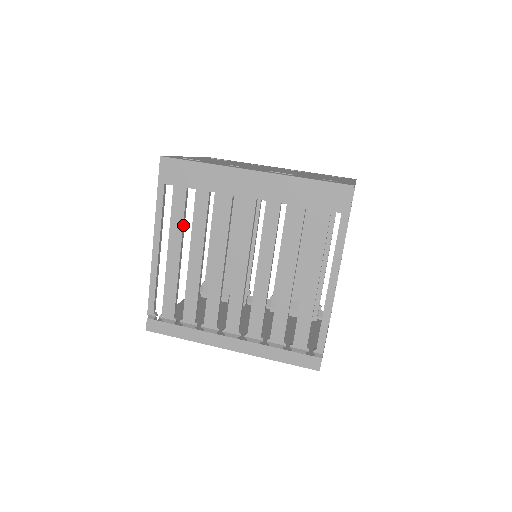
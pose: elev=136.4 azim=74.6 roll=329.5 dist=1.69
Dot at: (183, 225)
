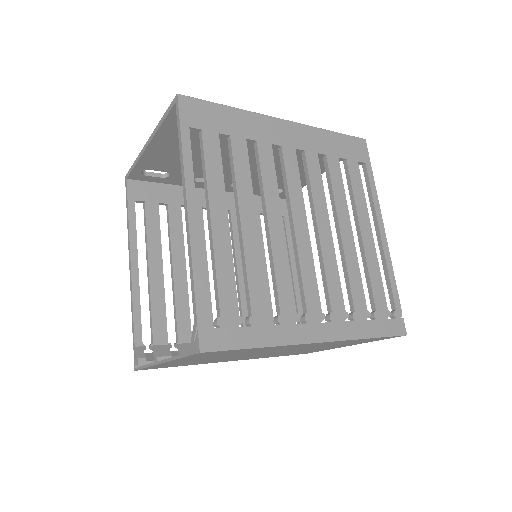
Dot at: (223, 180)
